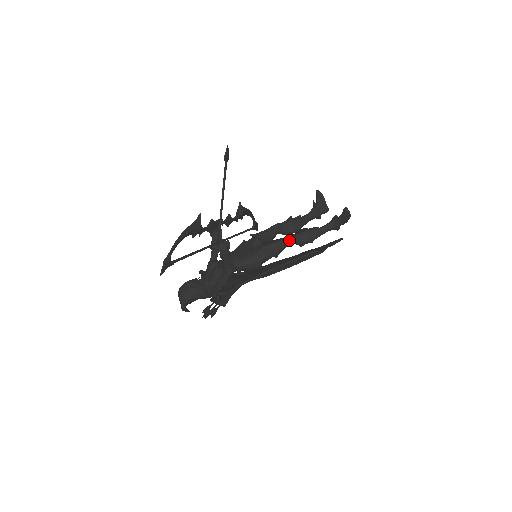
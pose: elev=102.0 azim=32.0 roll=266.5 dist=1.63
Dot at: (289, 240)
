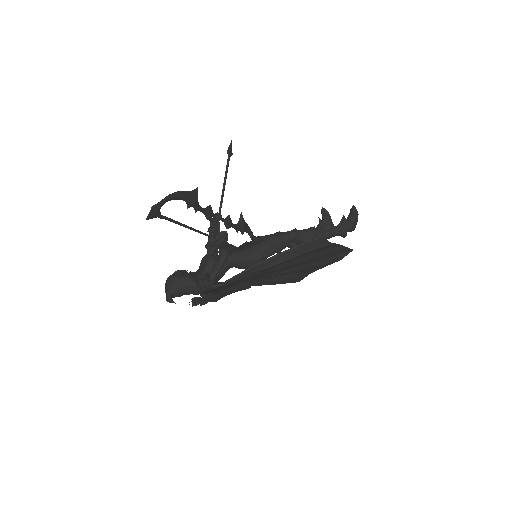
Dot at: (292, 234)
